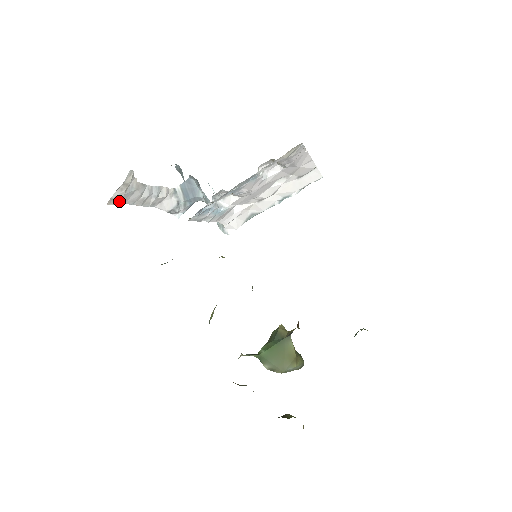
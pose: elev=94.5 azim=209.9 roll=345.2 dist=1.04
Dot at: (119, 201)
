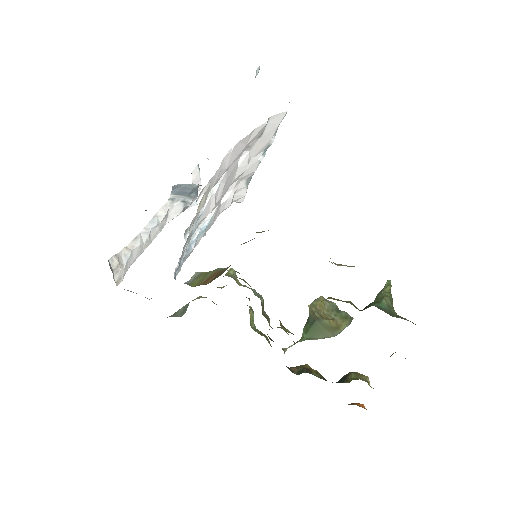
Dot at: (126, 271)
